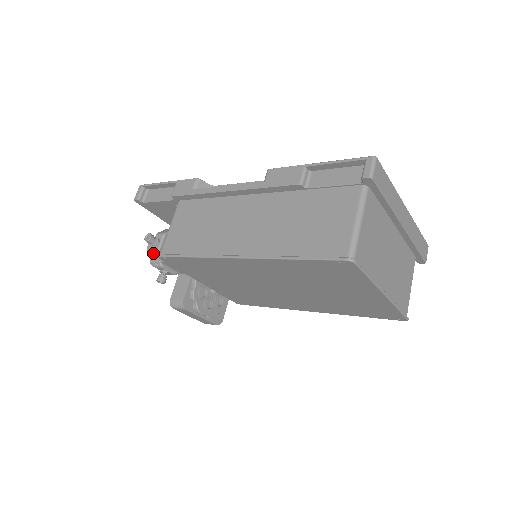
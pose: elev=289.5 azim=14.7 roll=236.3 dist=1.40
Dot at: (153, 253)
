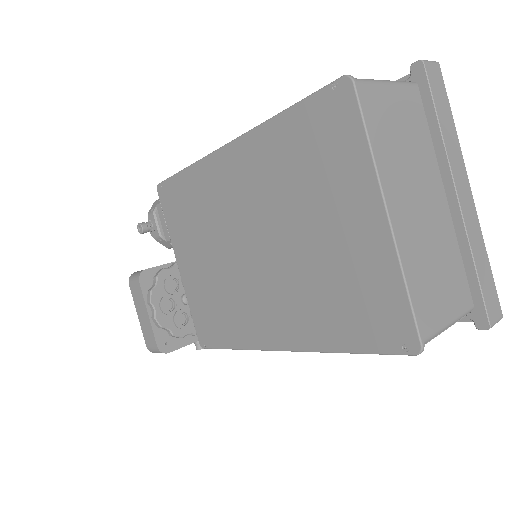
Dot at: (157, 200)
